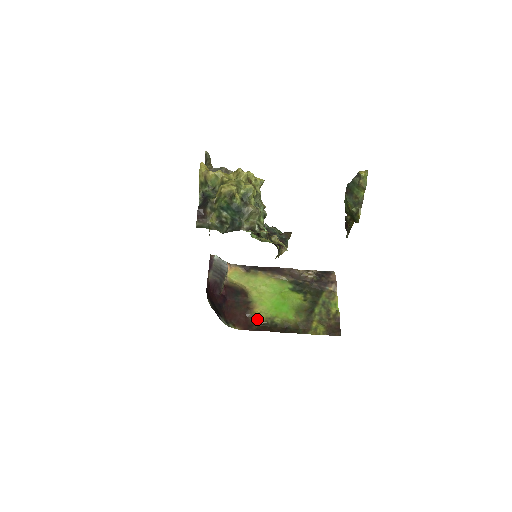
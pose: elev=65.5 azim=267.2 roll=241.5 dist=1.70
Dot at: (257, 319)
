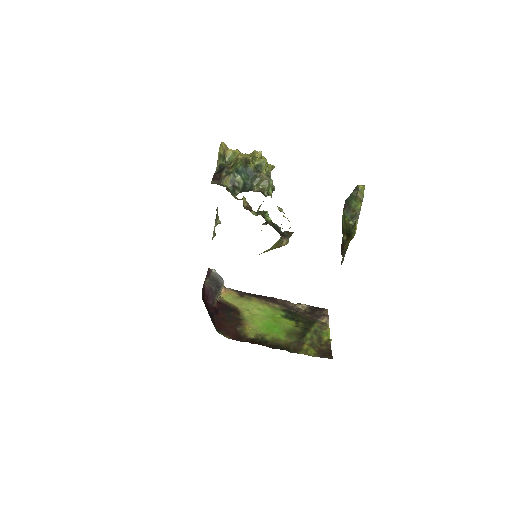
Dot at: (247, 334)
